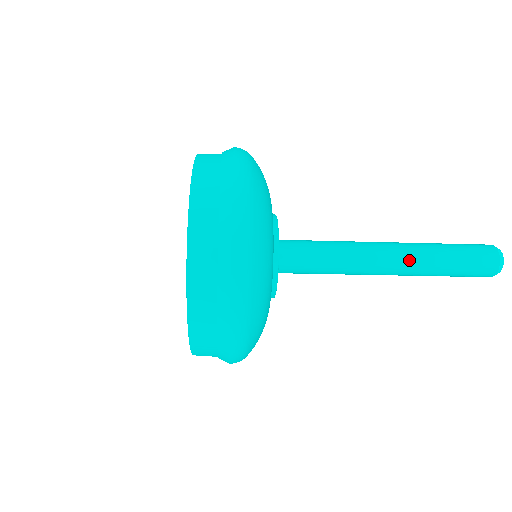
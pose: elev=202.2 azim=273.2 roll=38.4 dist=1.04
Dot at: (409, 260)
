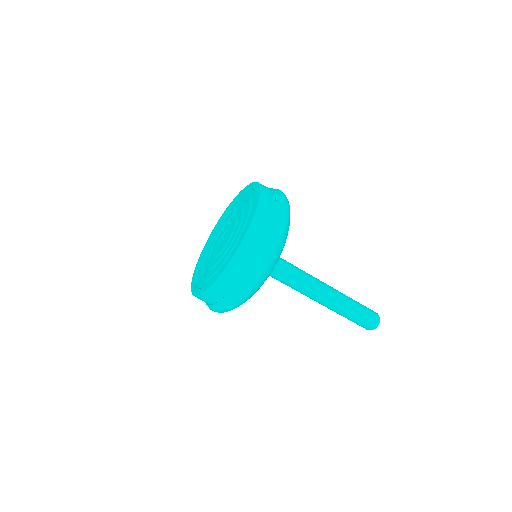
Dot at: (336, 298)
